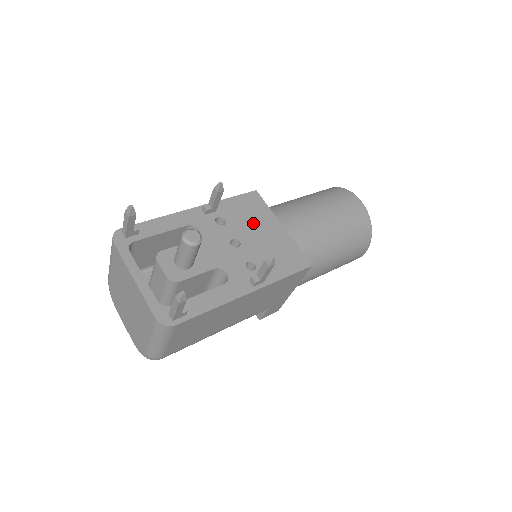
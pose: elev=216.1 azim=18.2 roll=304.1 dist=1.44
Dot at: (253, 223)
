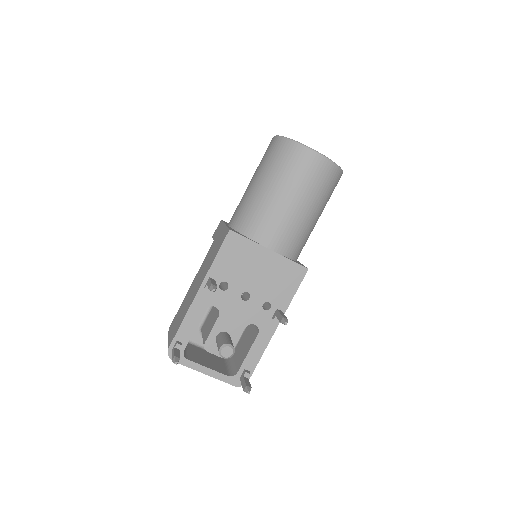
Dot at: (247, 267)
